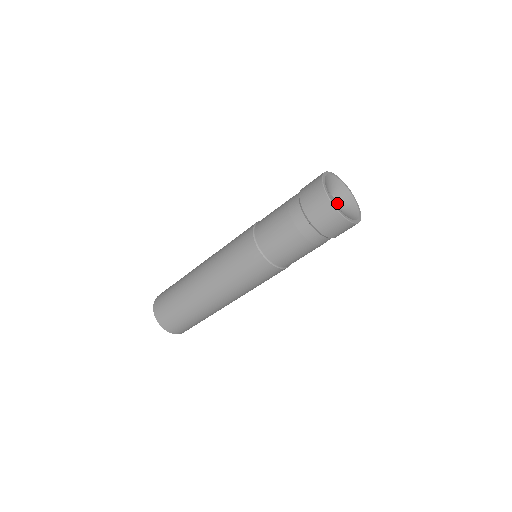
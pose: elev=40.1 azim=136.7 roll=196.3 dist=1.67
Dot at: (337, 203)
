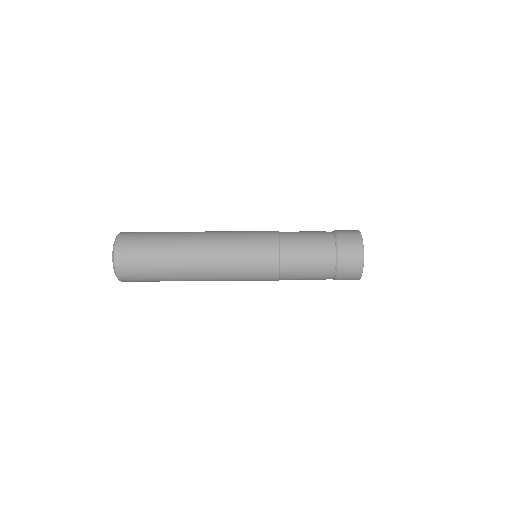
Dot at: occluded
